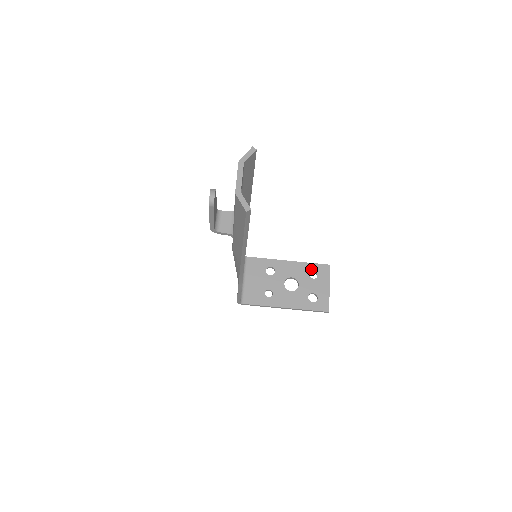
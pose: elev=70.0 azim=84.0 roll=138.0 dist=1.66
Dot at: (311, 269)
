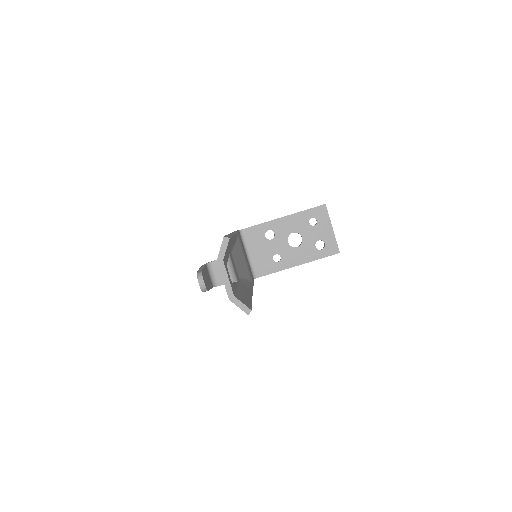
Dot at: (308, 216)
